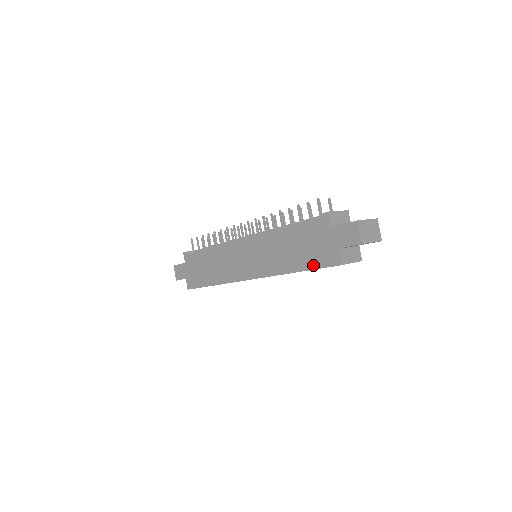
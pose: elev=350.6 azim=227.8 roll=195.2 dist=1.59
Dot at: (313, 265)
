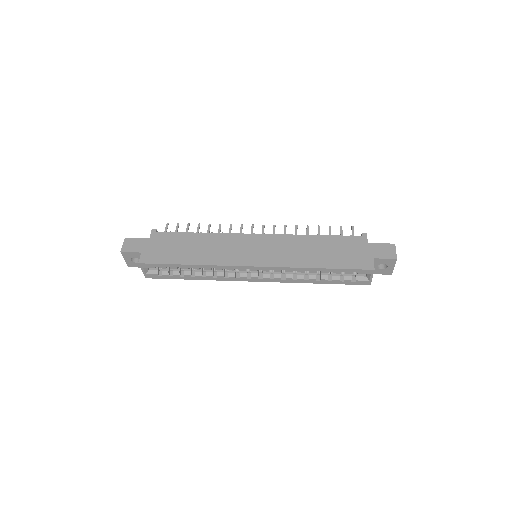
Dot at: (342, 265)
